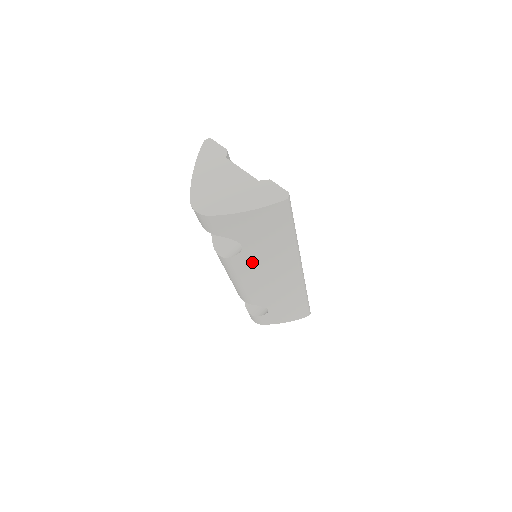
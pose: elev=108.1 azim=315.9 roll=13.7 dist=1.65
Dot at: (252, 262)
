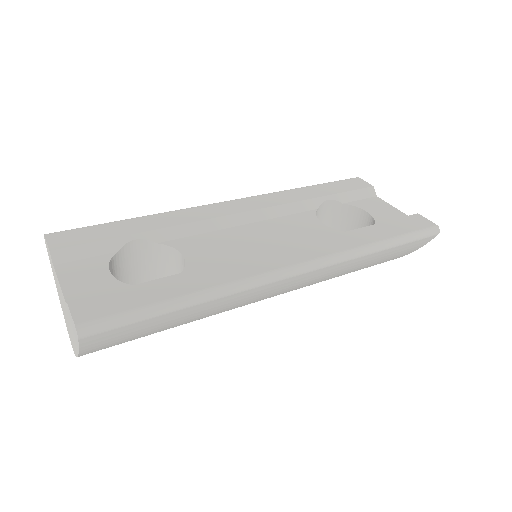
Dot at: (211, 315)
